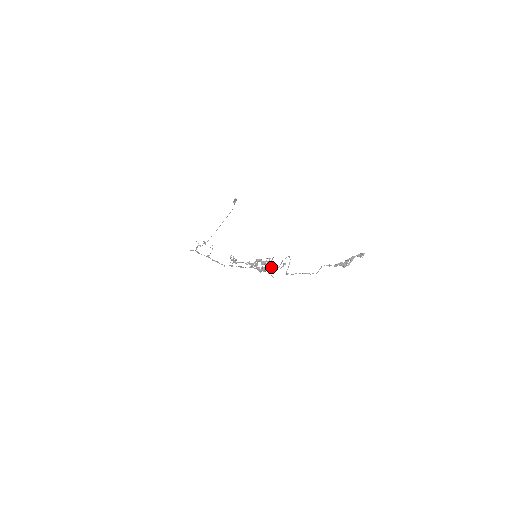
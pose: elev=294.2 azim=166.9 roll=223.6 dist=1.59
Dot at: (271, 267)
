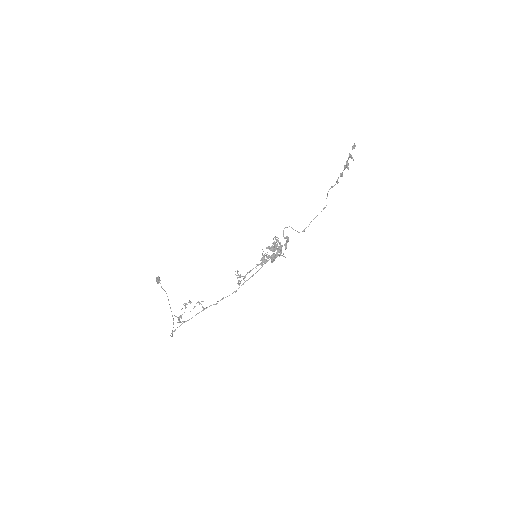
Dot at: (279, 248)
